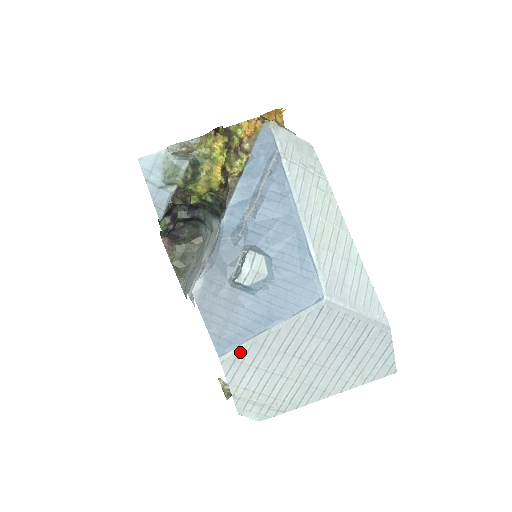
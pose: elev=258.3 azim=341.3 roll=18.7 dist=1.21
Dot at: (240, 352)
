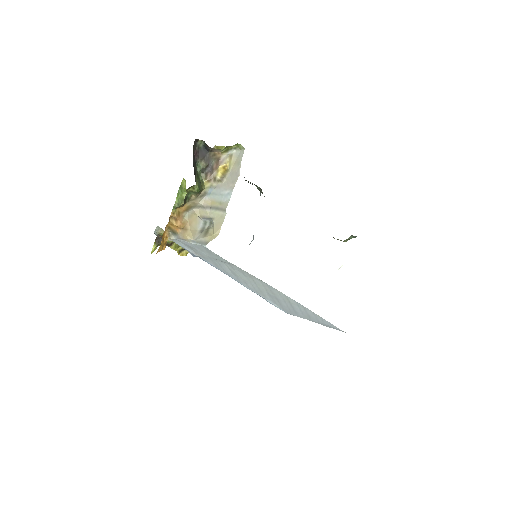
Dot at: occluded
